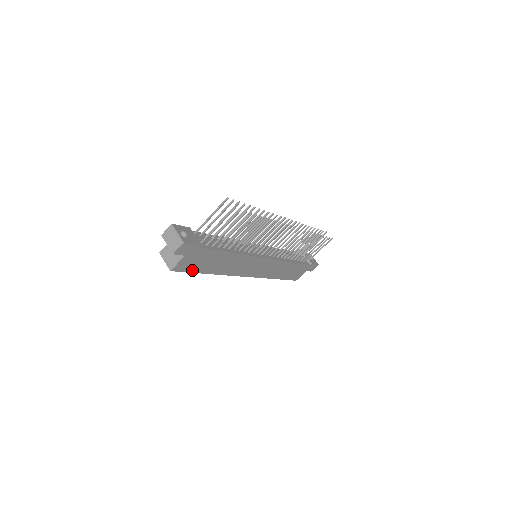
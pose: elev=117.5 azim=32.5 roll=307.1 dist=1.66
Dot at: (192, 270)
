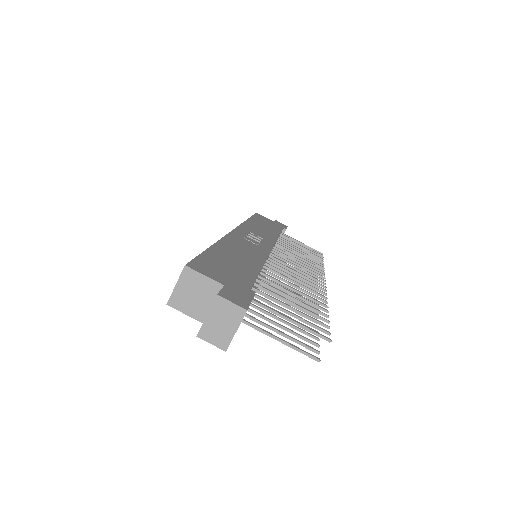
Dot at: occluded
